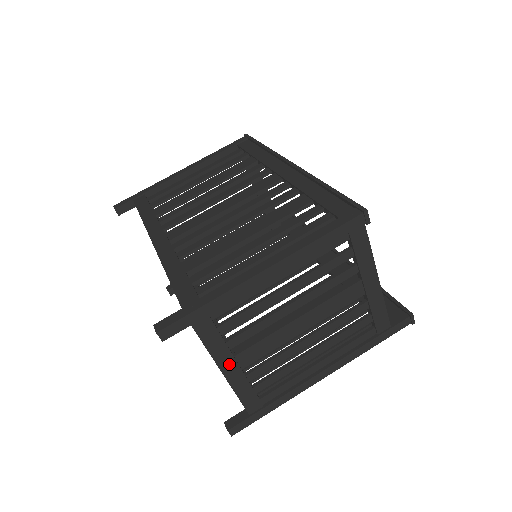
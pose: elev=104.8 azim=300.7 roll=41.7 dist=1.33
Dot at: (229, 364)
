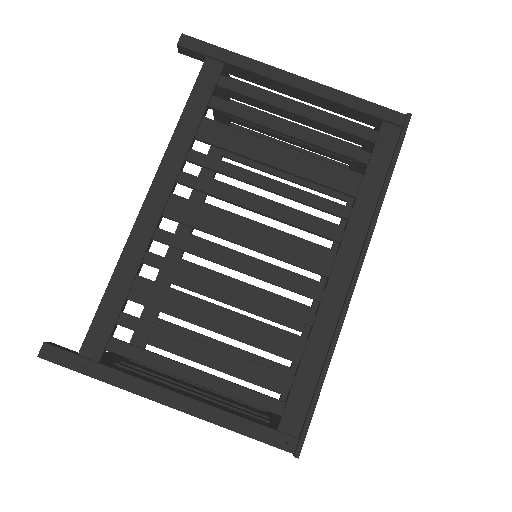
Dot at: occluded
